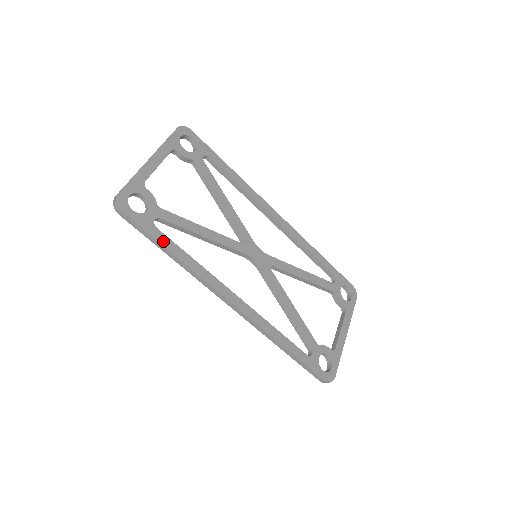
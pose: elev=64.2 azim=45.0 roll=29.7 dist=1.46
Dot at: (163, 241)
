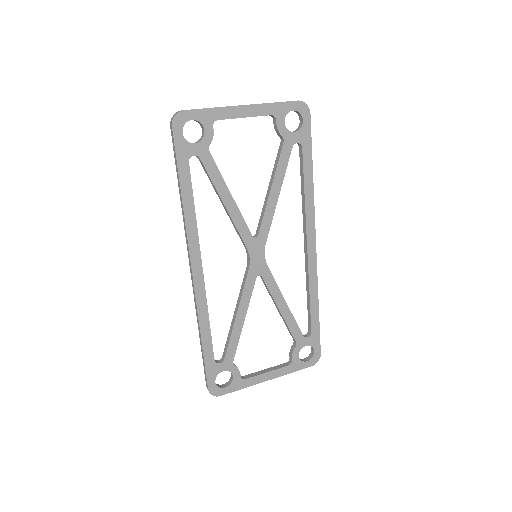
Dot at: (183, 177)
